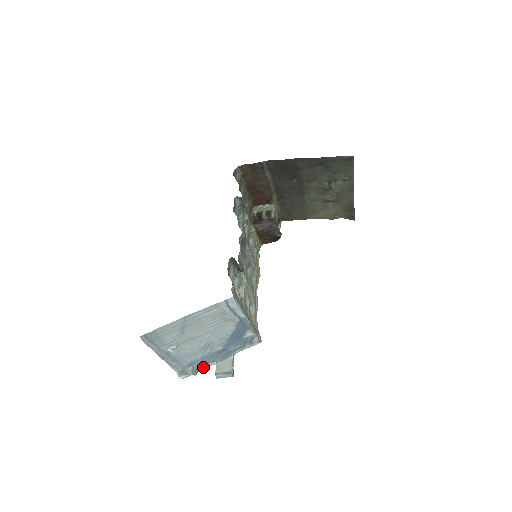
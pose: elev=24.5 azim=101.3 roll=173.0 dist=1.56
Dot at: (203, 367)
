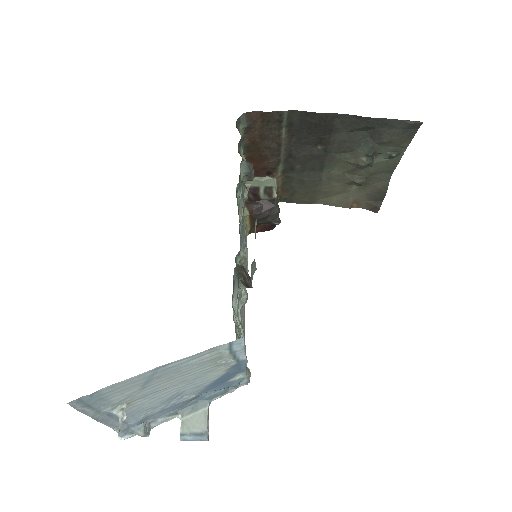
Dot at: (160, 422)
